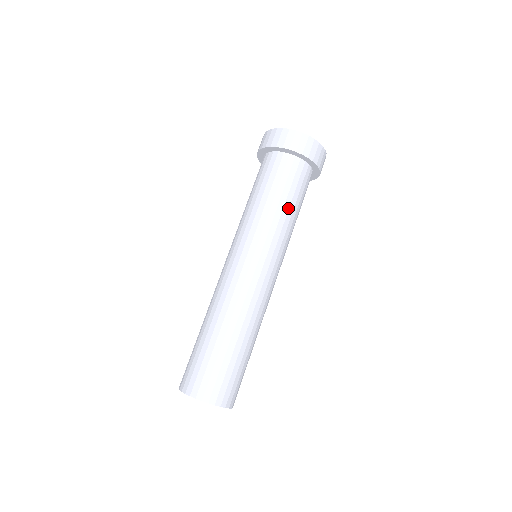
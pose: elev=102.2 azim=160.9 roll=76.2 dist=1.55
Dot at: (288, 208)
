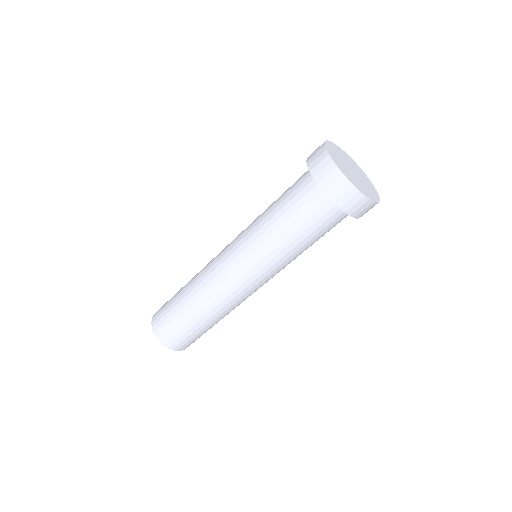
Dot at: occluded
